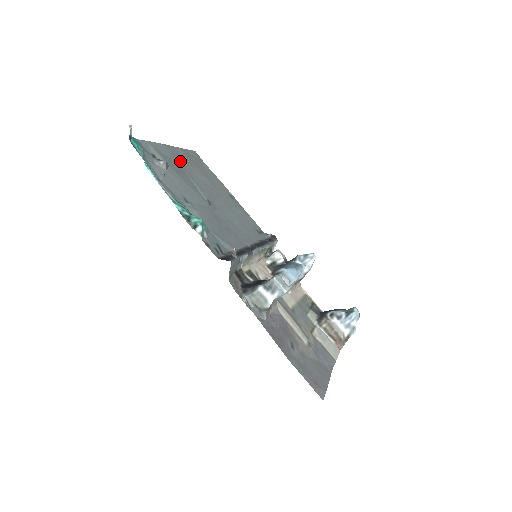
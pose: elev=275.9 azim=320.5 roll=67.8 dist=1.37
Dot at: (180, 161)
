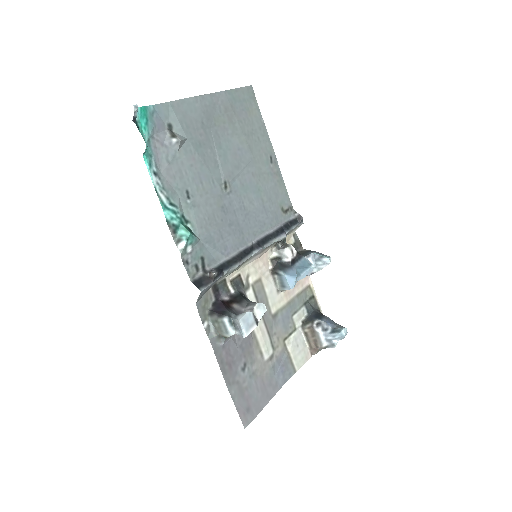
Dot at: (213, 118)
